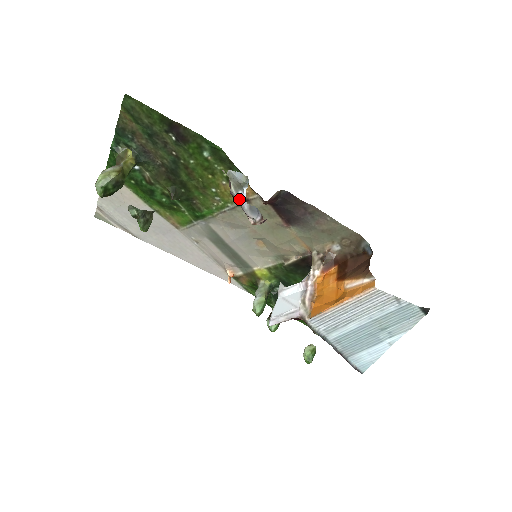
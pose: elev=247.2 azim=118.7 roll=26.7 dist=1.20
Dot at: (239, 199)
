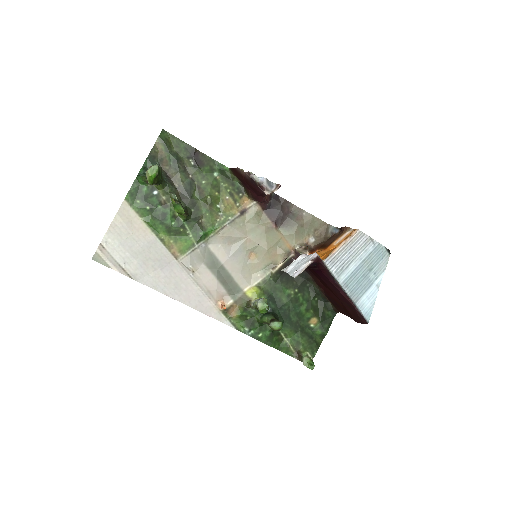
Dot at: (257, 179)
